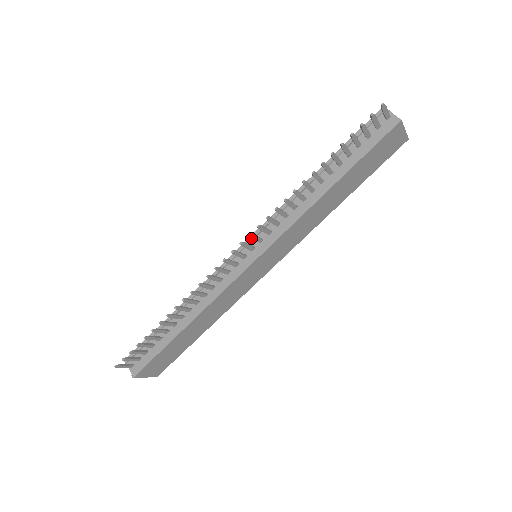
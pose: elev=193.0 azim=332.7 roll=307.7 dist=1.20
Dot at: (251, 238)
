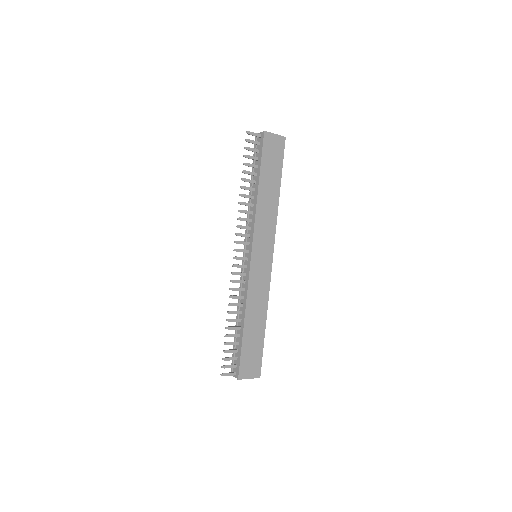
Dot at: occluded
